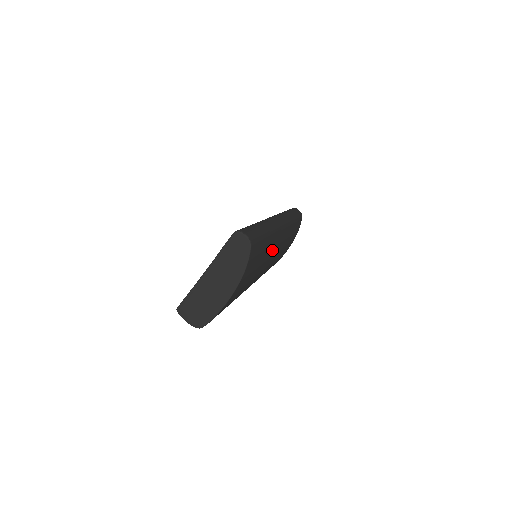
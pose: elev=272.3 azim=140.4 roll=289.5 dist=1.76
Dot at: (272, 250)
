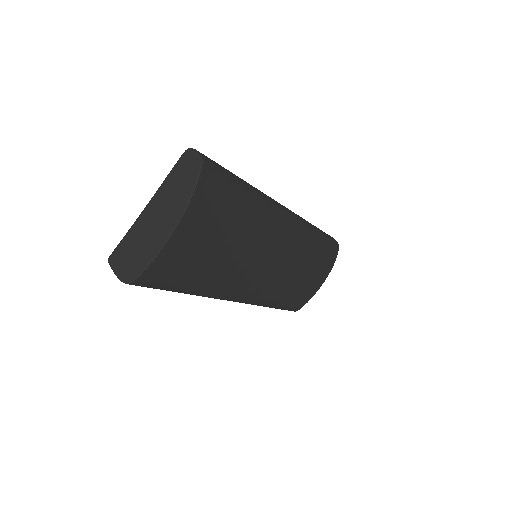
Dot at: (267, 234)
